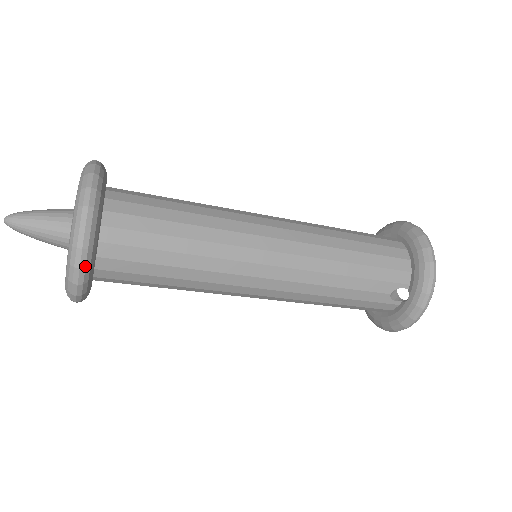
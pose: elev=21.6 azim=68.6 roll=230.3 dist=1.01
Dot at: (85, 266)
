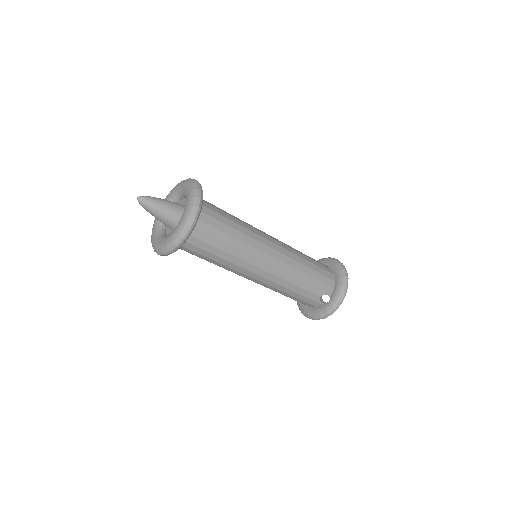
Dot at: (187, 238)
